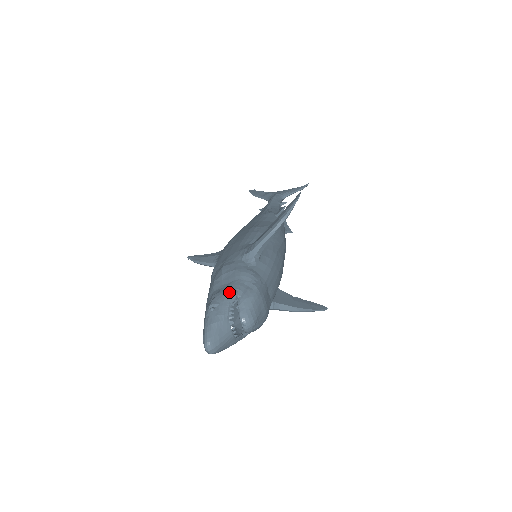
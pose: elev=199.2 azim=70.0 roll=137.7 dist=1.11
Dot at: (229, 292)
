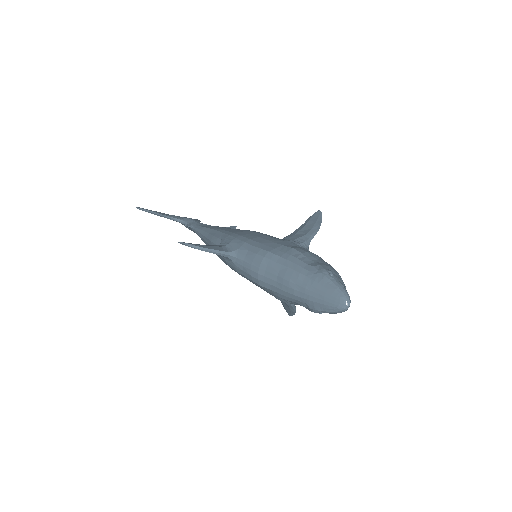
Dot at: (329, 265)
